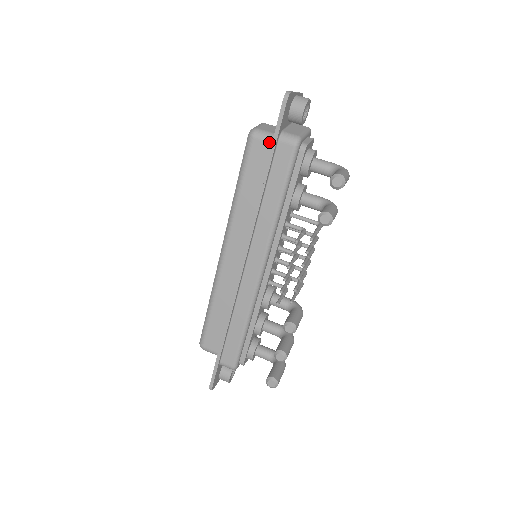
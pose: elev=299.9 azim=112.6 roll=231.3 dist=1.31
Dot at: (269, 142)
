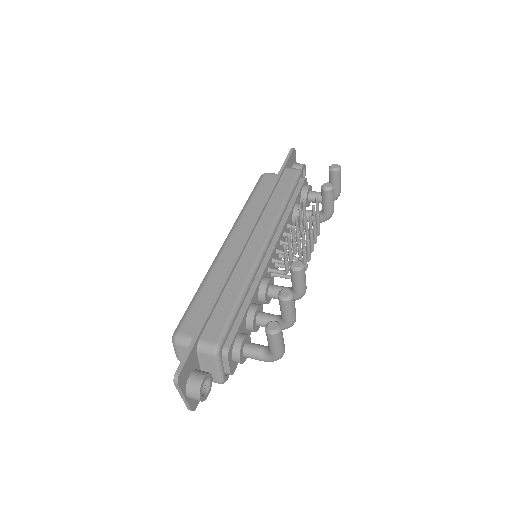
Dot at: occluded
